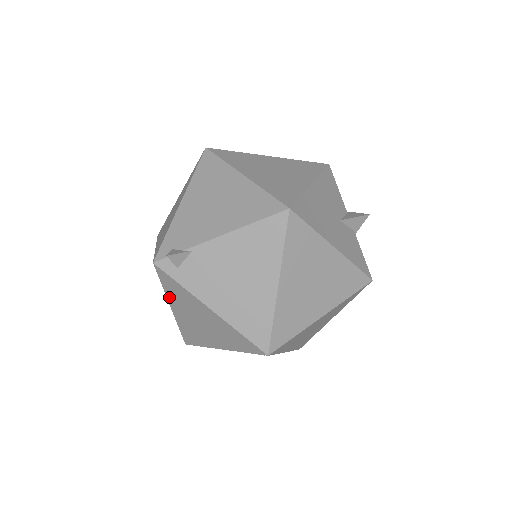
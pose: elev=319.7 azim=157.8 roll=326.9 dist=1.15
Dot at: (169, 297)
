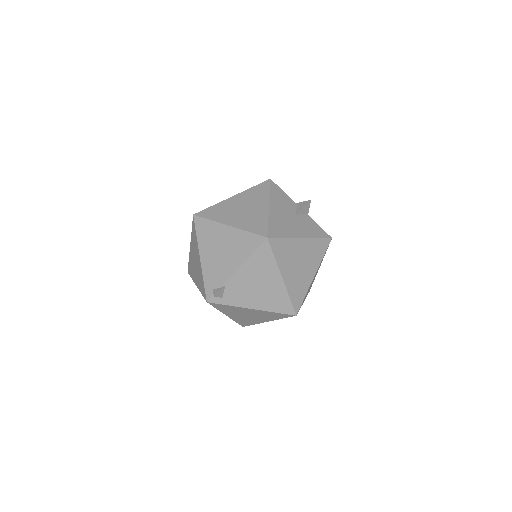
Dot at: (223, 312)
